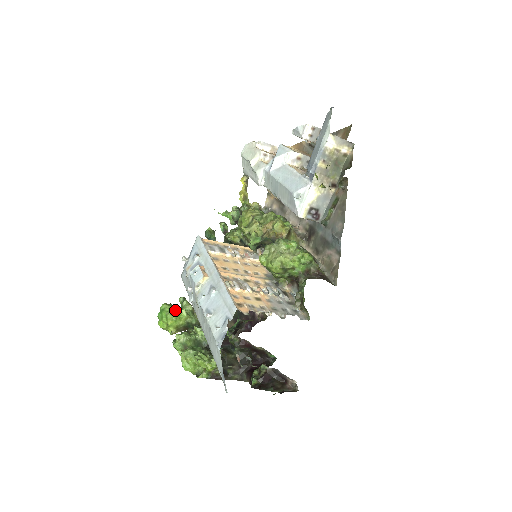
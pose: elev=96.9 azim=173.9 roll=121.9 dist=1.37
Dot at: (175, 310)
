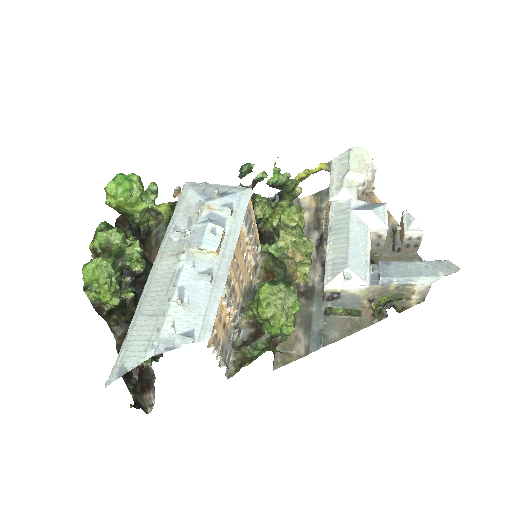
Dot at: (140, 196)
